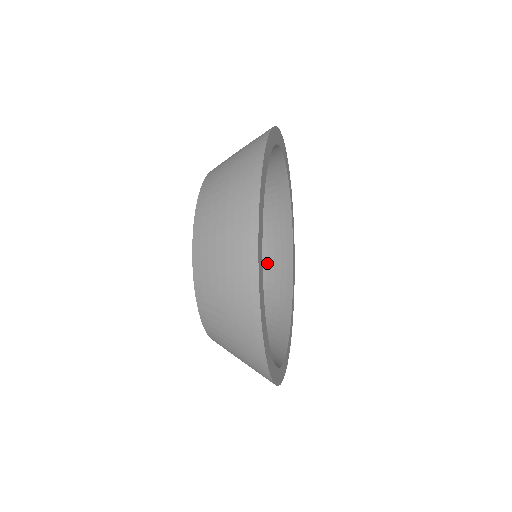
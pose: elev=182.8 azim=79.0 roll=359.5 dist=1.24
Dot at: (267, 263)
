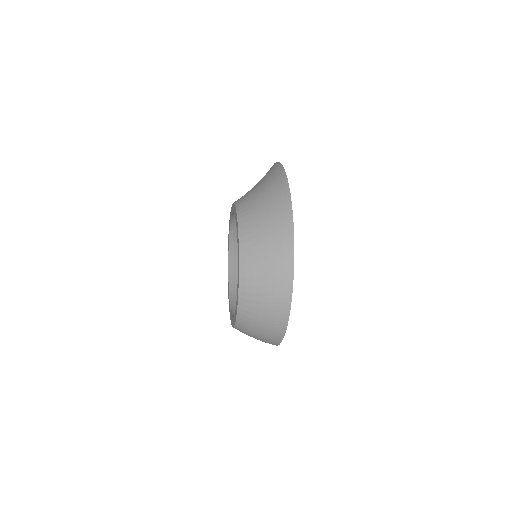
Dot at: occluded
